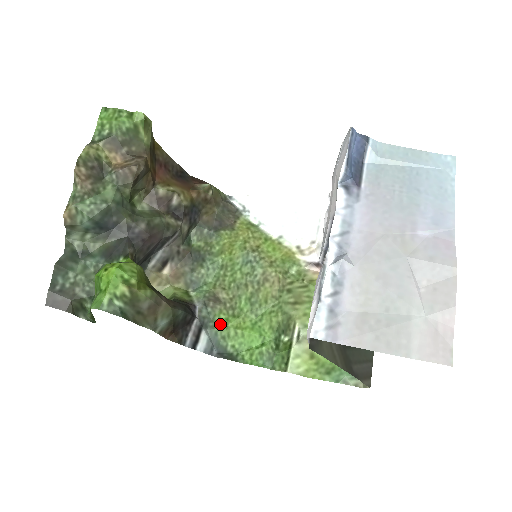
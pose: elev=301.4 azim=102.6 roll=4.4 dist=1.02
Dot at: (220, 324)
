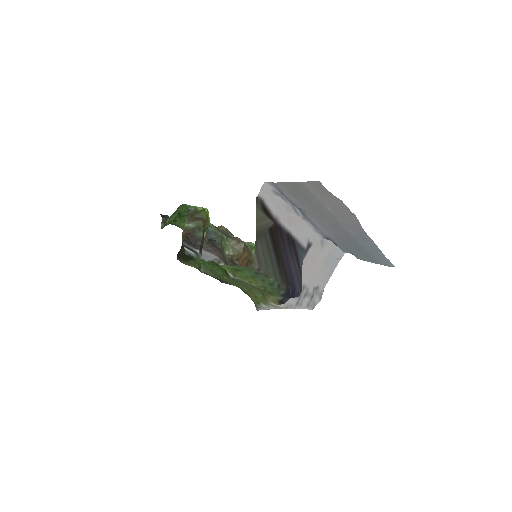
Dot at: (202, 264)
